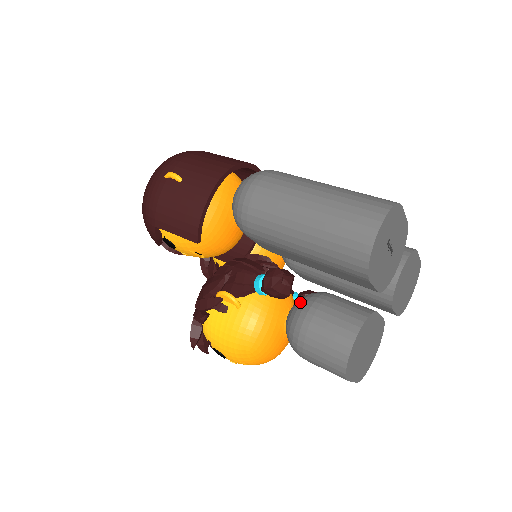
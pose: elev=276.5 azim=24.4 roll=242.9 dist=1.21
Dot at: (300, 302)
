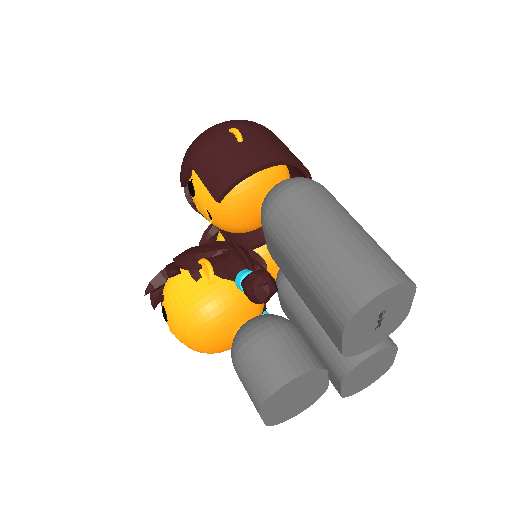
Dot at: (267, 316)
